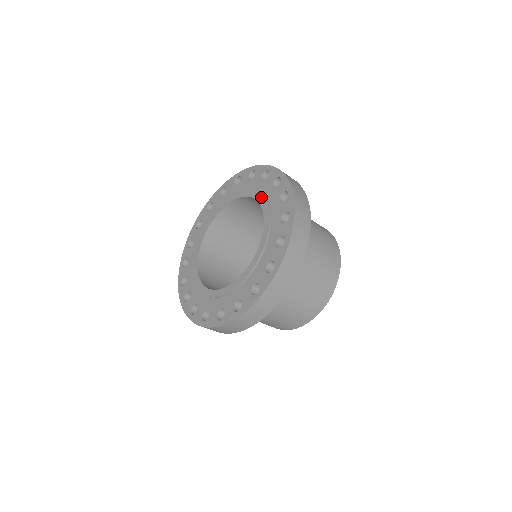
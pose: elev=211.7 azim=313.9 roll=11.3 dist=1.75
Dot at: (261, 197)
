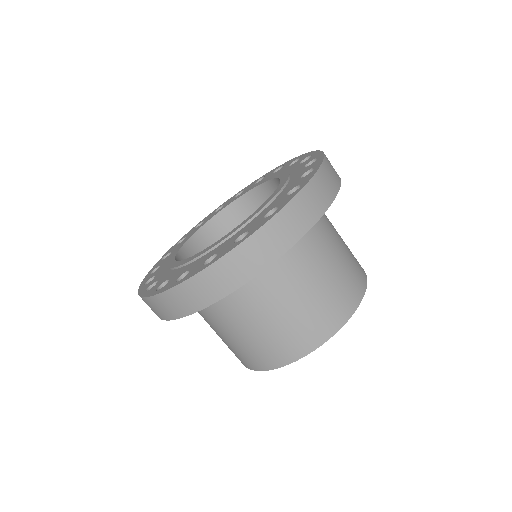
Dot at: (286, 176)
